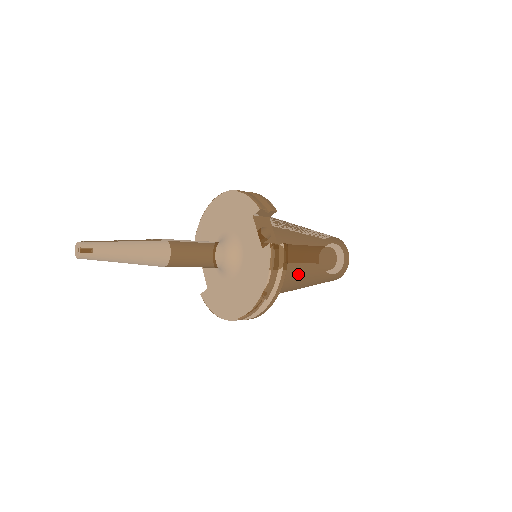
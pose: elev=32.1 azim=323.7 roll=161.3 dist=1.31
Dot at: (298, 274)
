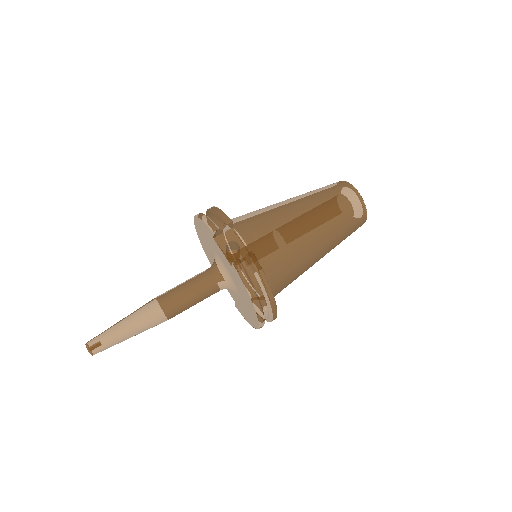
Dot at: (297, 258)
